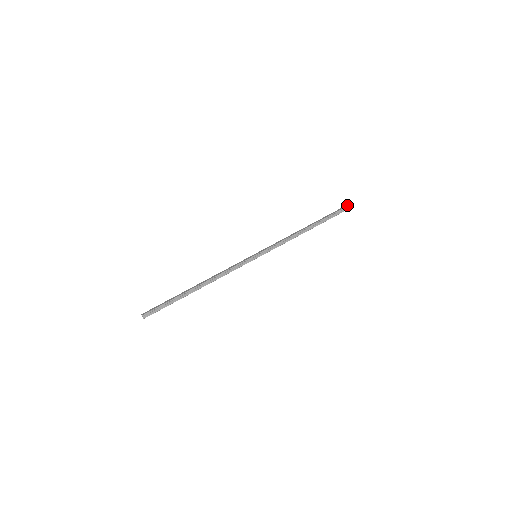
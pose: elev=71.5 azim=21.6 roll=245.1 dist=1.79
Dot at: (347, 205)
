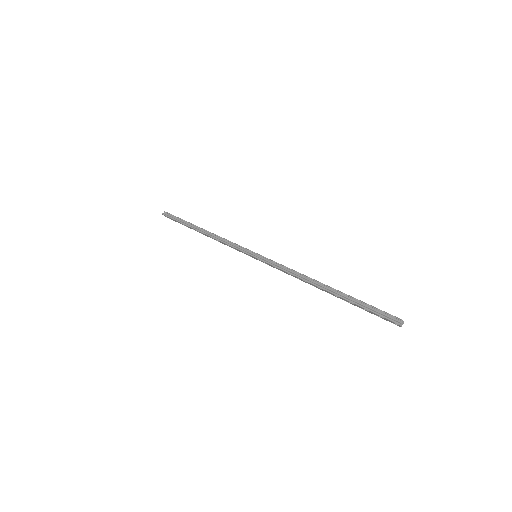
Dot at: occluded
